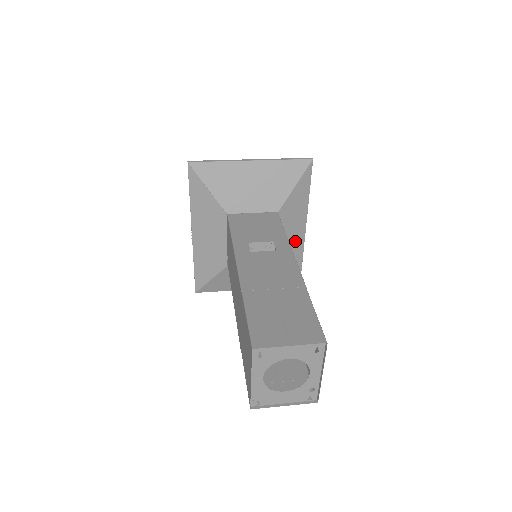
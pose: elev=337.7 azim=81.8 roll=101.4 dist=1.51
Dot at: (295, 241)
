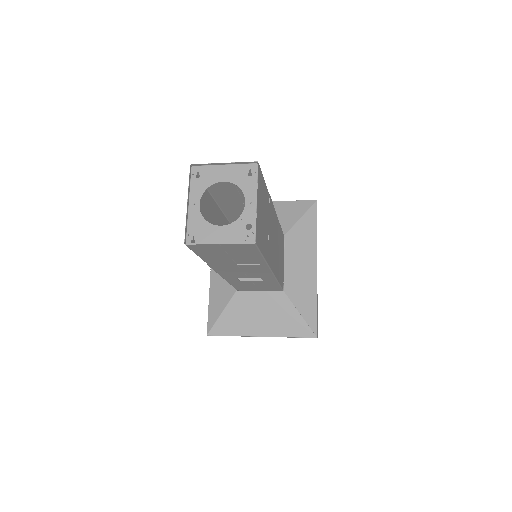
Dot at: (306, 276)
